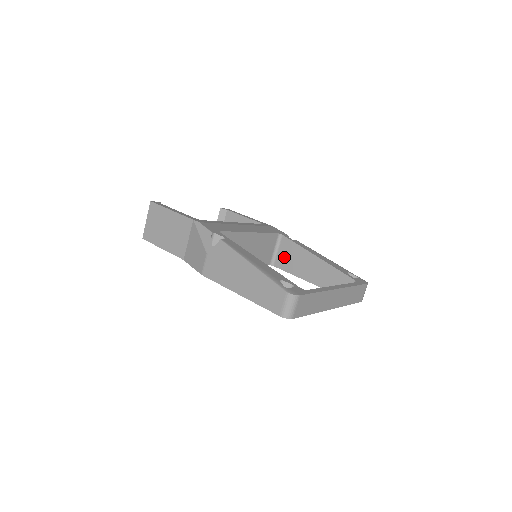
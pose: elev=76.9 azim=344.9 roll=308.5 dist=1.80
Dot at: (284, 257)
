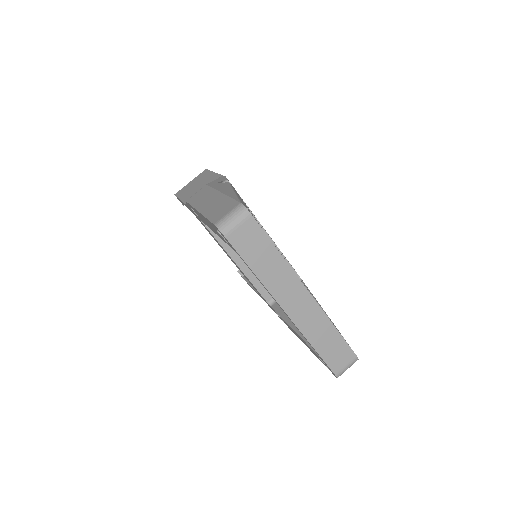
Dot at: occluded
